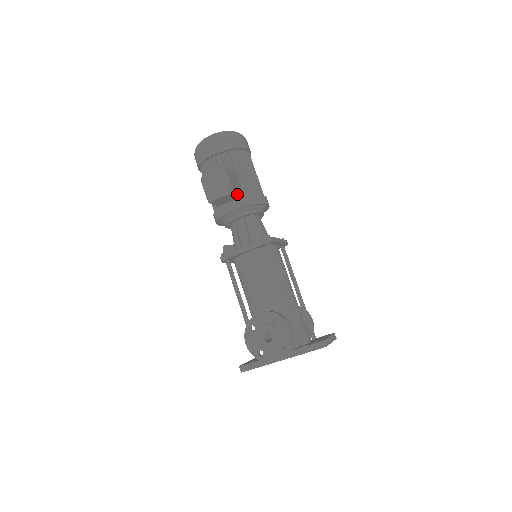
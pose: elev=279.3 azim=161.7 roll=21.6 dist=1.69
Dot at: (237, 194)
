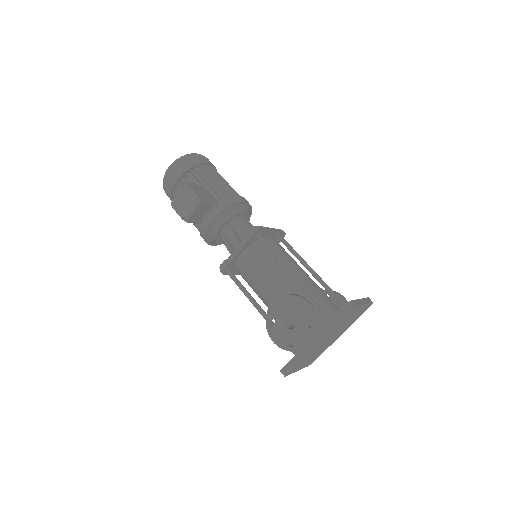
Dot at: (209, 202)
